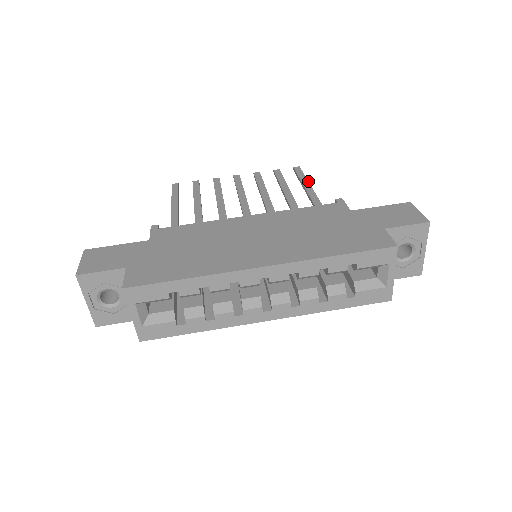
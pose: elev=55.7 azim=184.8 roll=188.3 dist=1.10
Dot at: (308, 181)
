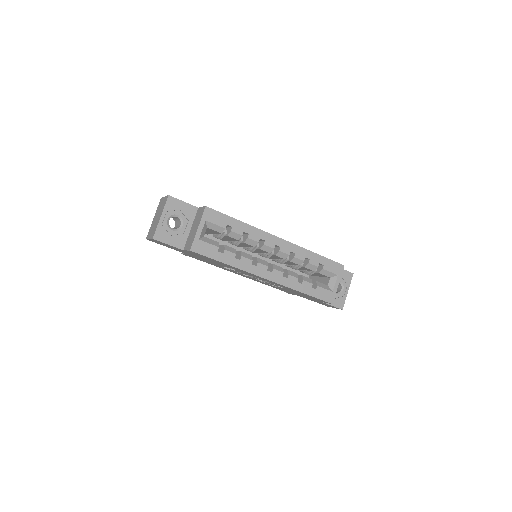
Dot at: occluded
